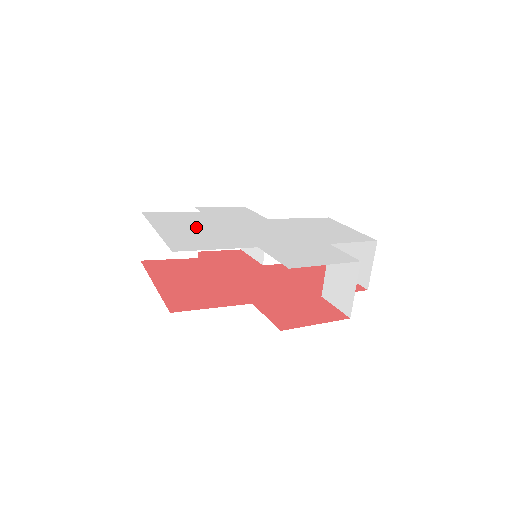
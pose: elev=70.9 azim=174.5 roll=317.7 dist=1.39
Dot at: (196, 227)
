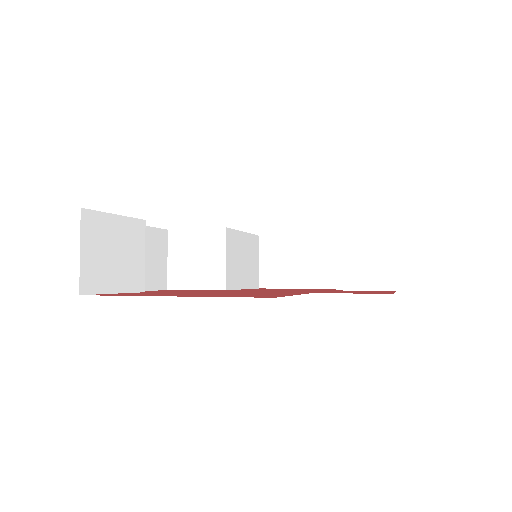
Dot at: occluded
